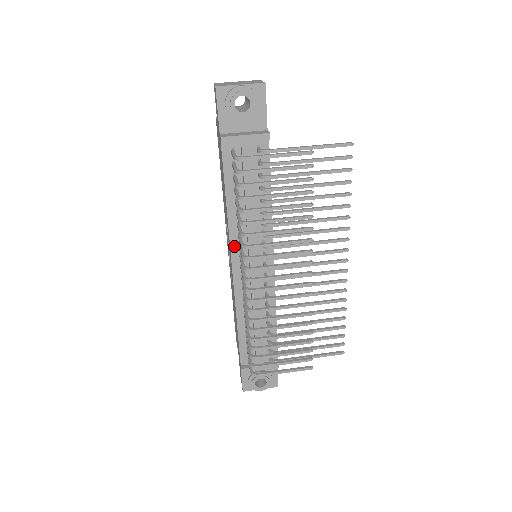
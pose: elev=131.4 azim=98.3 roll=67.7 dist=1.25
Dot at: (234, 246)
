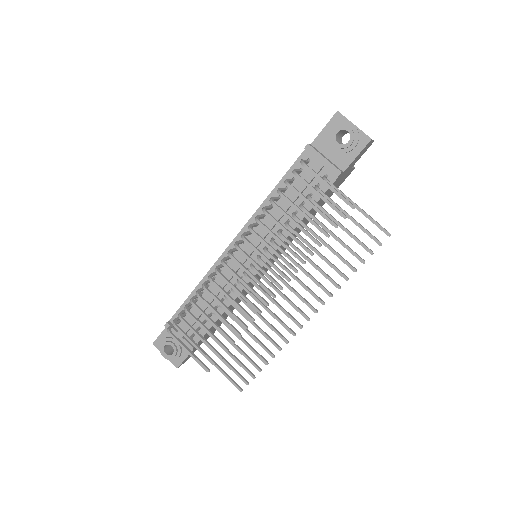
Dot at: (247, 228)
